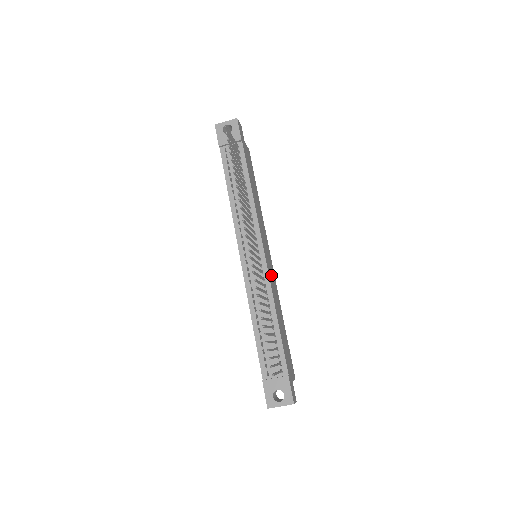
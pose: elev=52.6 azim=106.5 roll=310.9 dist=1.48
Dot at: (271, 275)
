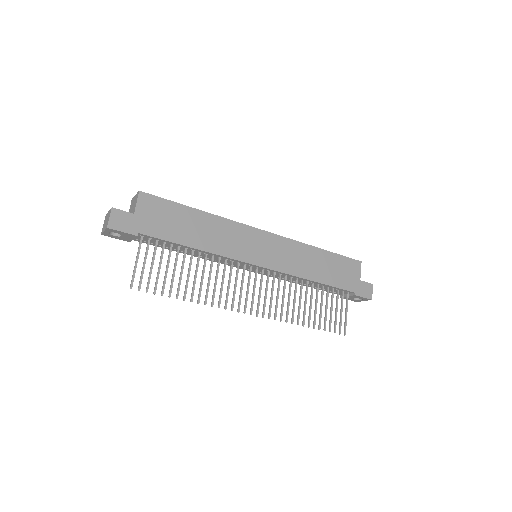
Dot at: (281, 257)
